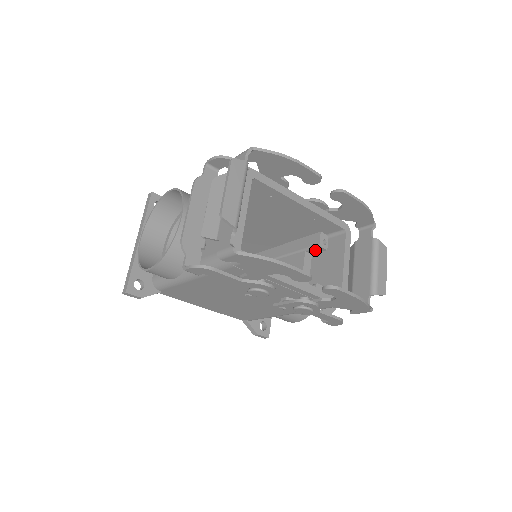
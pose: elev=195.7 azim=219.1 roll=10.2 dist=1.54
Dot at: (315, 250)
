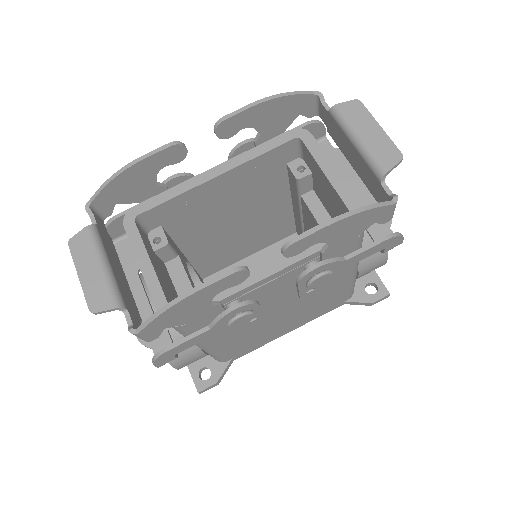
Dot at: (305, 185)
